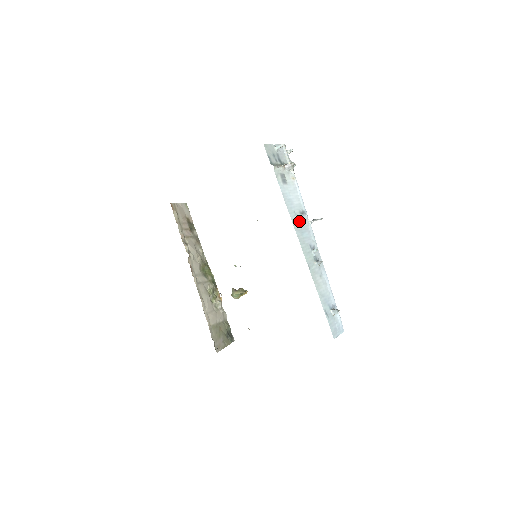
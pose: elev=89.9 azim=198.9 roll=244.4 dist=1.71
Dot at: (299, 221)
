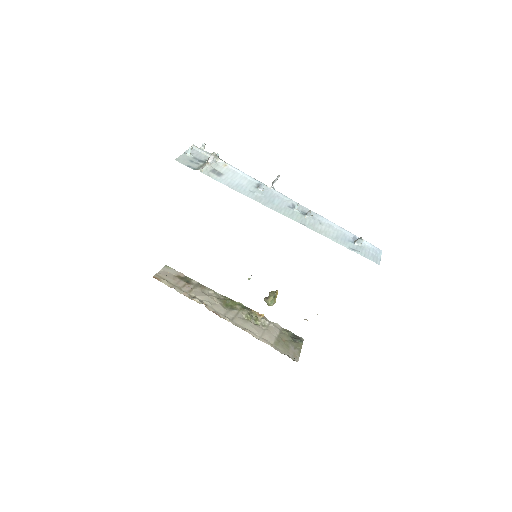
Dot at: (261, 195)
